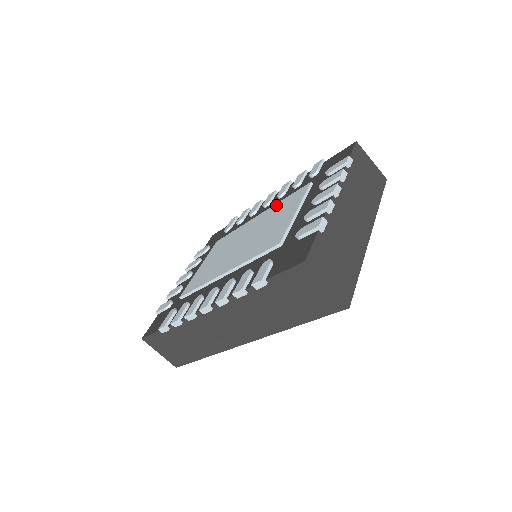
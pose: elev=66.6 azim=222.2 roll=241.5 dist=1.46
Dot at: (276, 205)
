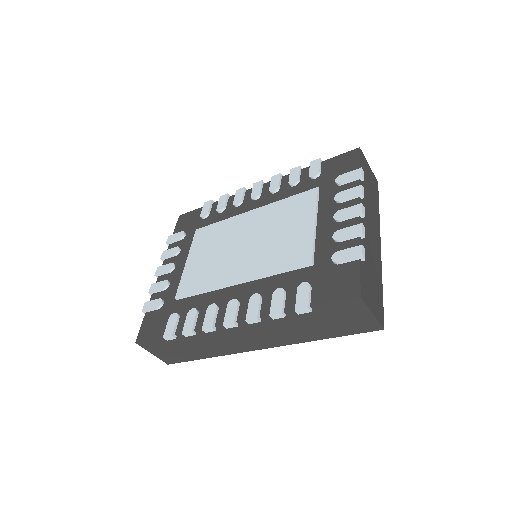
Dot at: (276, 204)
